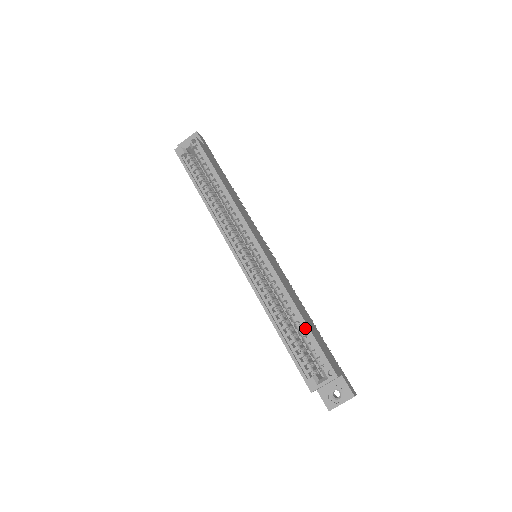
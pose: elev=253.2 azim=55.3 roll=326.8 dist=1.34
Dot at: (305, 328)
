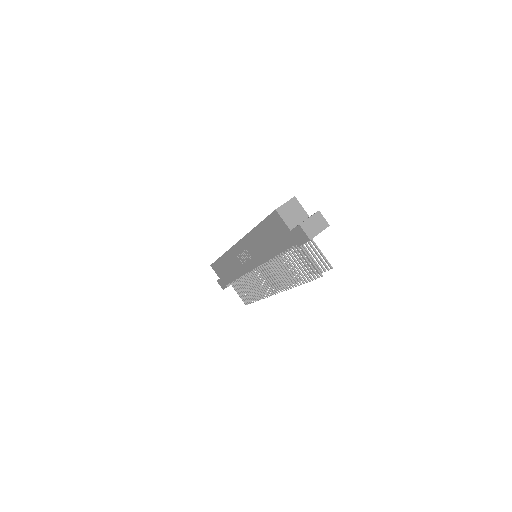
Dot at: occluded
